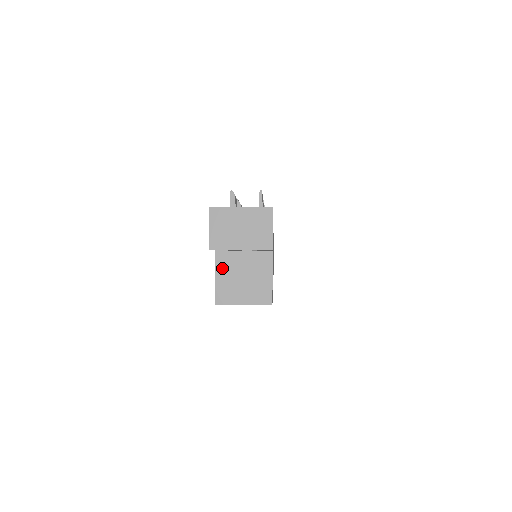
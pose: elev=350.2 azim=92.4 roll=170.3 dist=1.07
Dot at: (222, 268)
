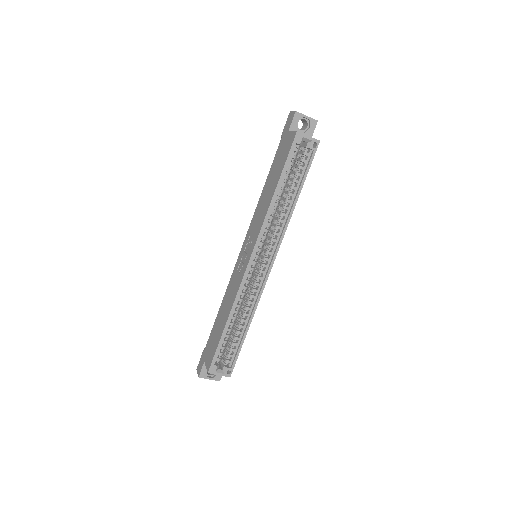
Dot at: occluded
